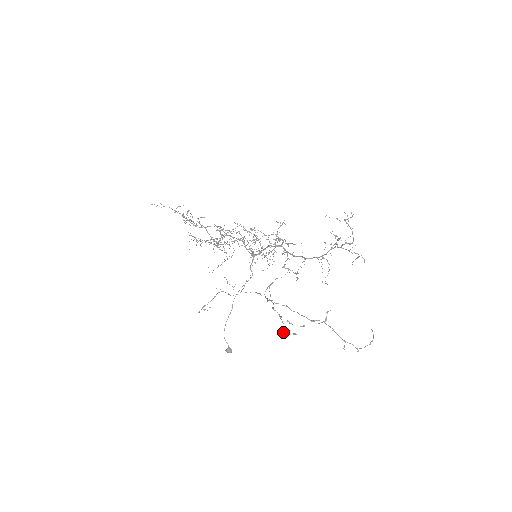
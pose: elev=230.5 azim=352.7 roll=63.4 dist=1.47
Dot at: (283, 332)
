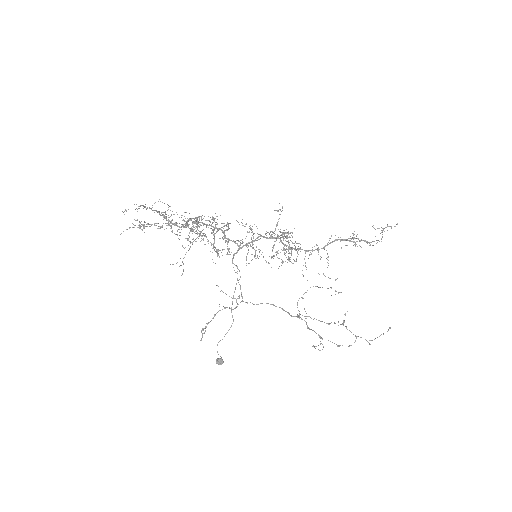
Dot at: (320, 350)
